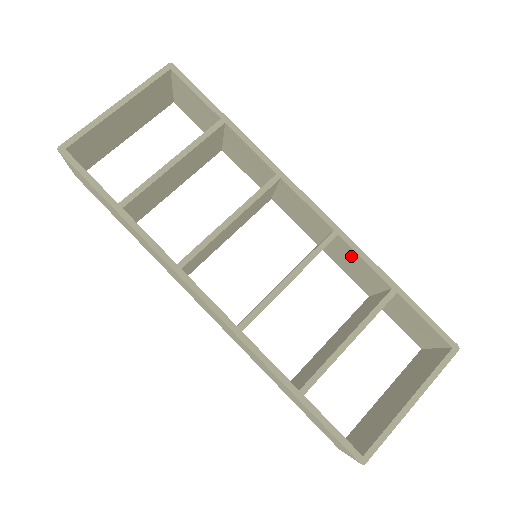
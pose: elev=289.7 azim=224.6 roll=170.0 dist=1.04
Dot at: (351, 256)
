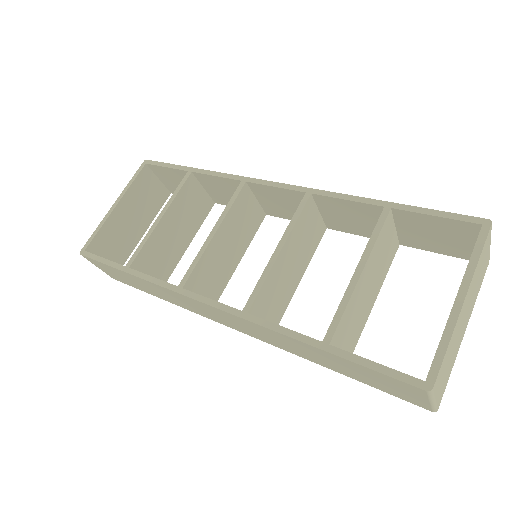
Dot at: (338, 207)
